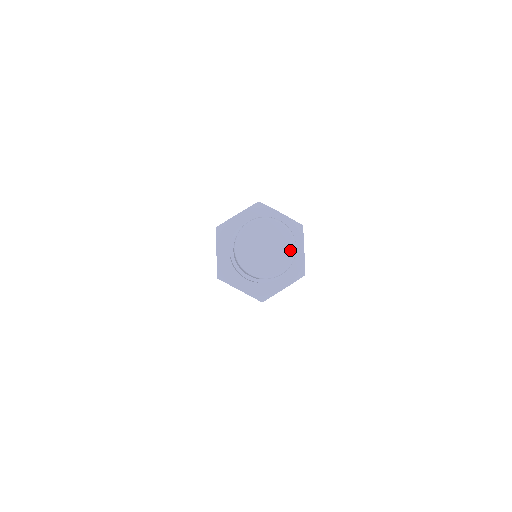
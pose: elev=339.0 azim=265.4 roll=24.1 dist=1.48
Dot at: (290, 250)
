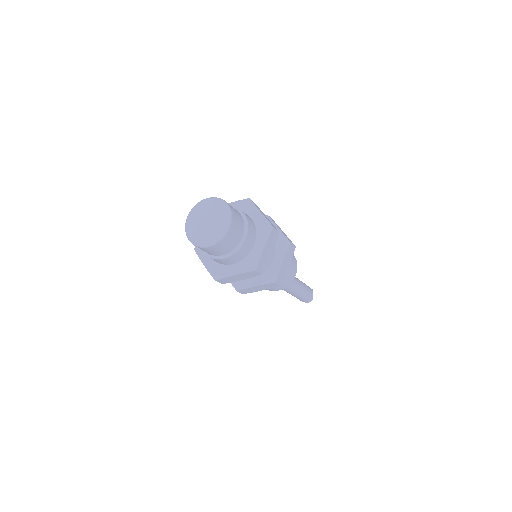
Dot at: (223, 229)
